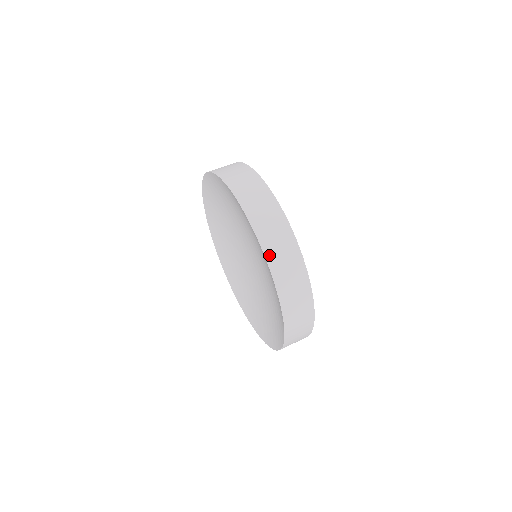
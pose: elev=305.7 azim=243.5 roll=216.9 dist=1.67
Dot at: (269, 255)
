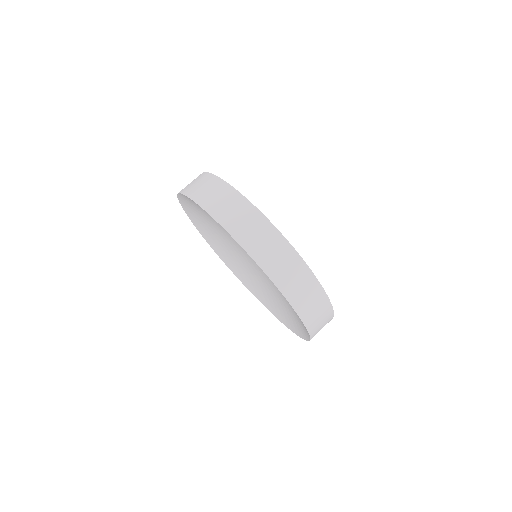
Dot at: (288, 294)
